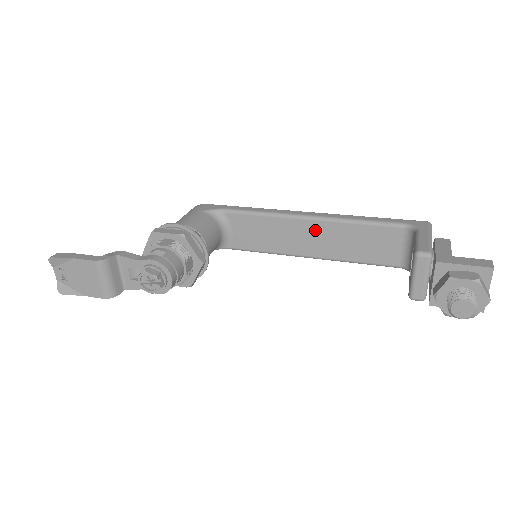
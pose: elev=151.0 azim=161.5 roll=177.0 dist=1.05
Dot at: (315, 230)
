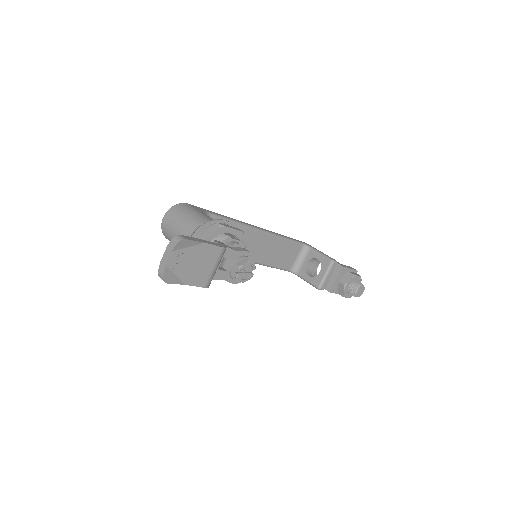
Dot at: (261, 240)
